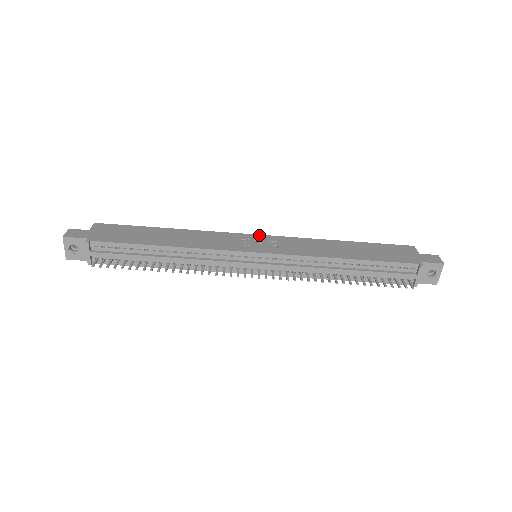
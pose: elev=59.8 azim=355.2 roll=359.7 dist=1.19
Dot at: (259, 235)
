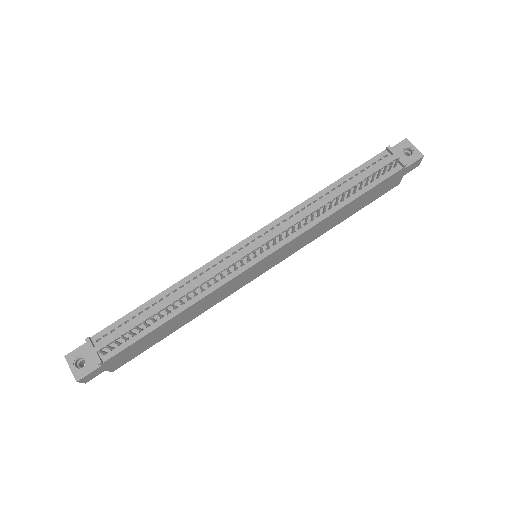
Dot at: occluded
